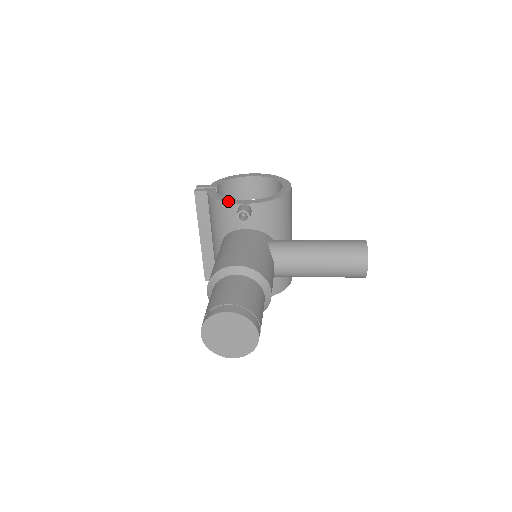
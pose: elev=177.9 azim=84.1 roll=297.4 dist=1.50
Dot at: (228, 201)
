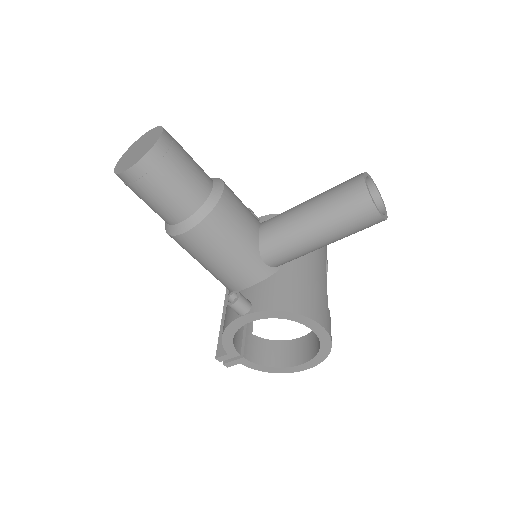
Dot at: occluded
